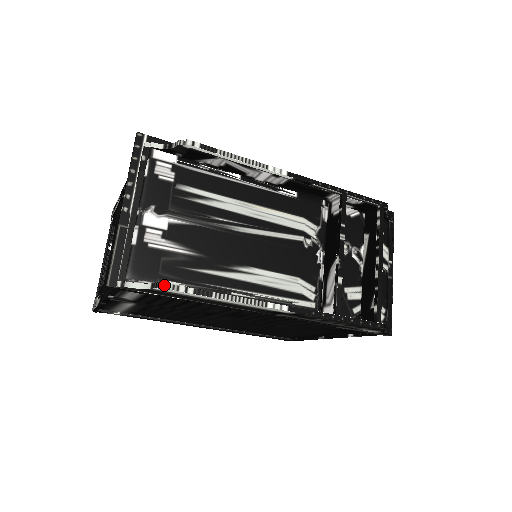
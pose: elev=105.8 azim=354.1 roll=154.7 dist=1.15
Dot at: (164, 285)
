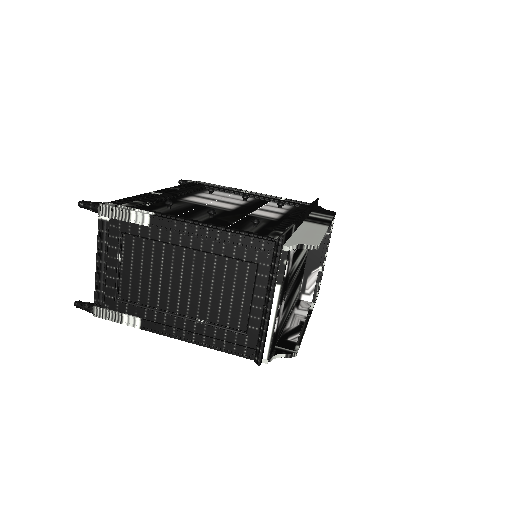
Dot at: occluded
